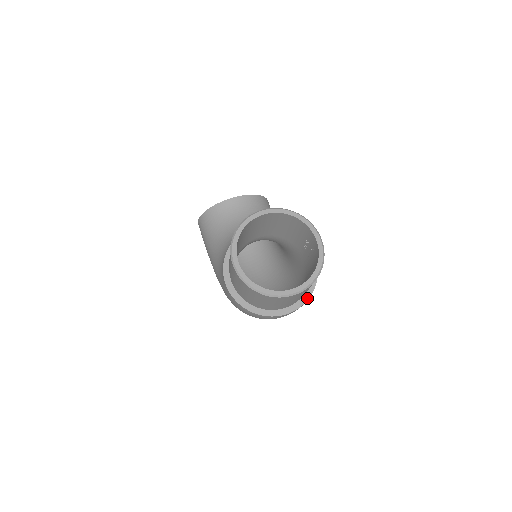
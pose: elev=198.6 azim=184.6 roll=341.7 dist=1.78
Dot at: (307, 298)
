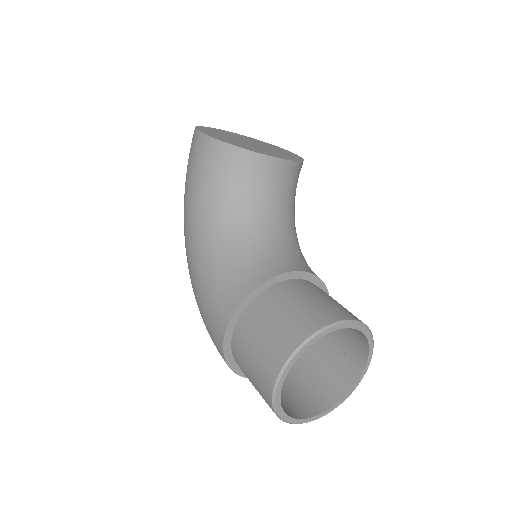
Dot at: occluded
